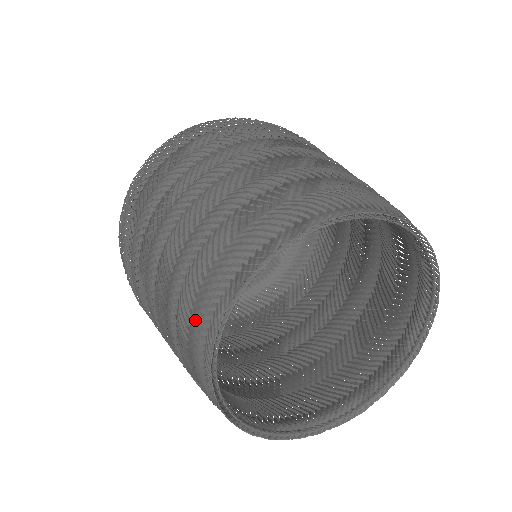
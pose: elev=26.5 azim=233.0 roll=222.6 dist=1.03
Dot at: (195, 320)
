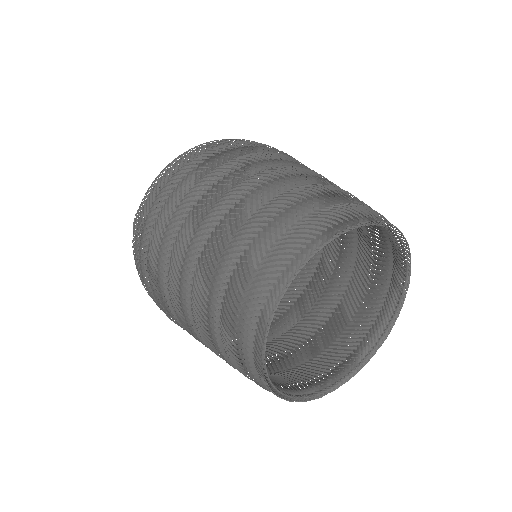
Dot at: (278, 252)
